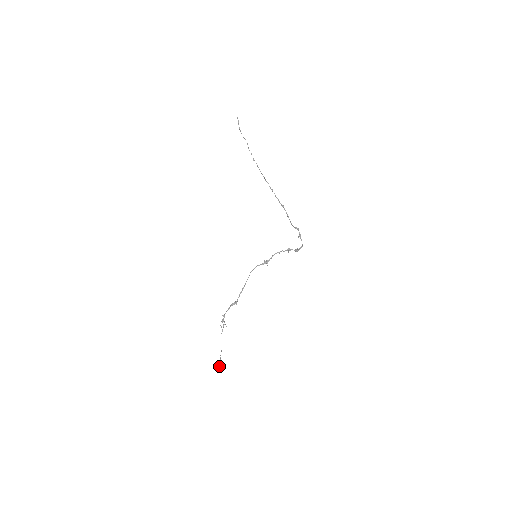
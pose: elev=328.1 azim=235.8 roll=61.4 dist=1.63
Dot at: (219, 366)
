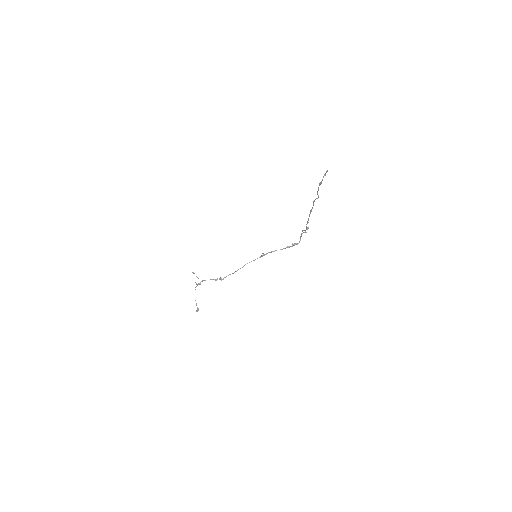
Dot at: occluded
